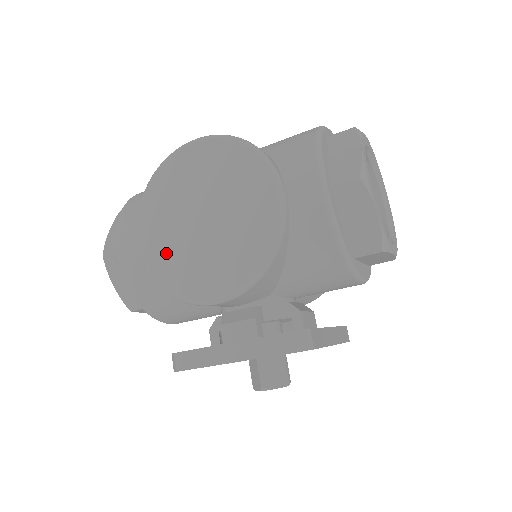
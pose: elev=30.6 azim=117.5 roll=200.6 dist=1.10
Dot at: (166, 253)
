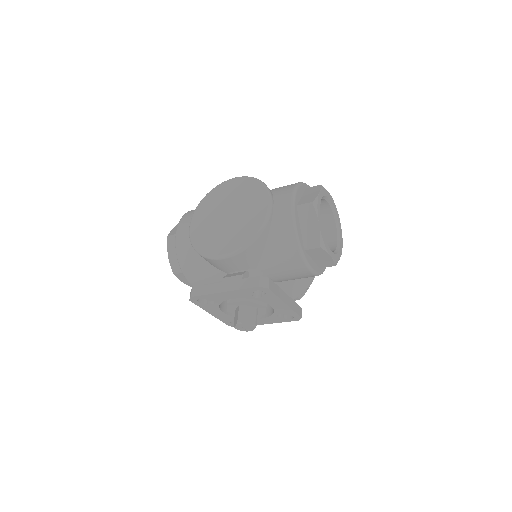
Dot at: (203, 232)
